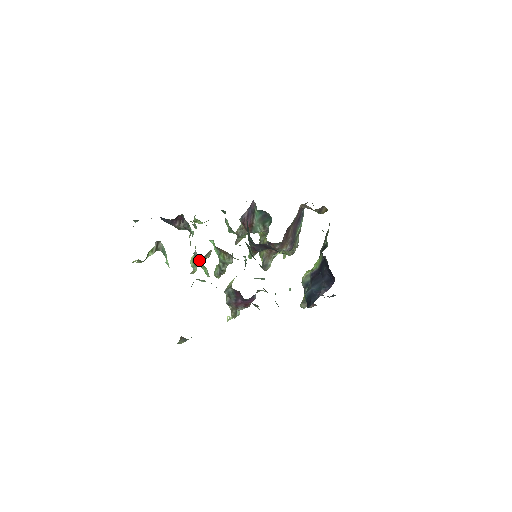
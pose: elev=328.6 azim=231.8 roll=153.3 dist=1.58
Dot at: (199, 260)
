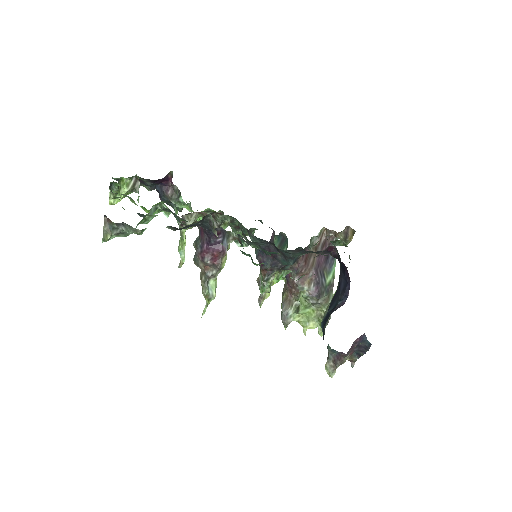
Dot at: occluded
